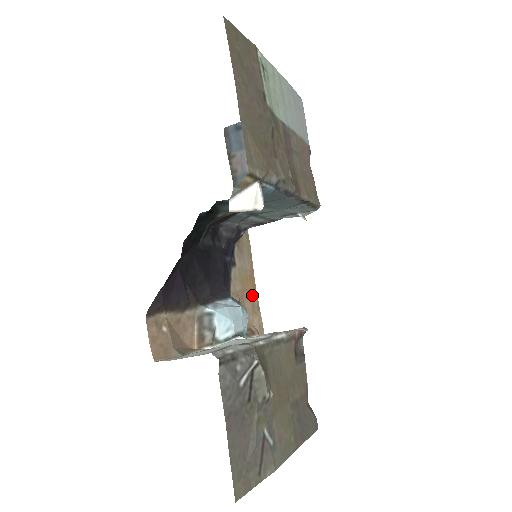
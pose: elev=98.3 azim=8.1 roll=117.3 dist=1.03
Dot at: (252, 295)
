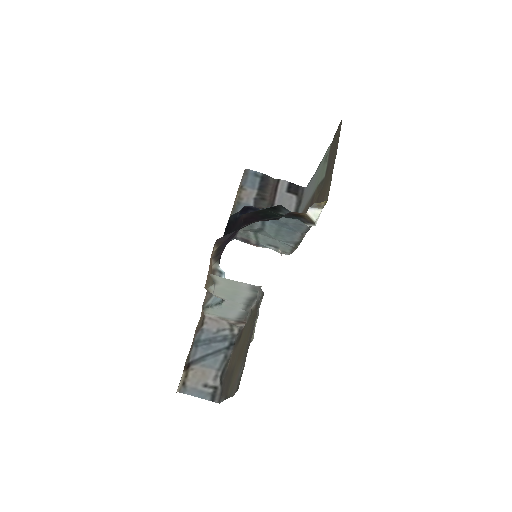
Dot at: occluded
